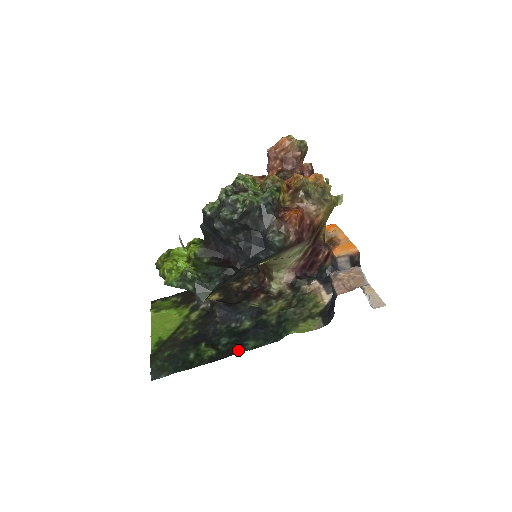
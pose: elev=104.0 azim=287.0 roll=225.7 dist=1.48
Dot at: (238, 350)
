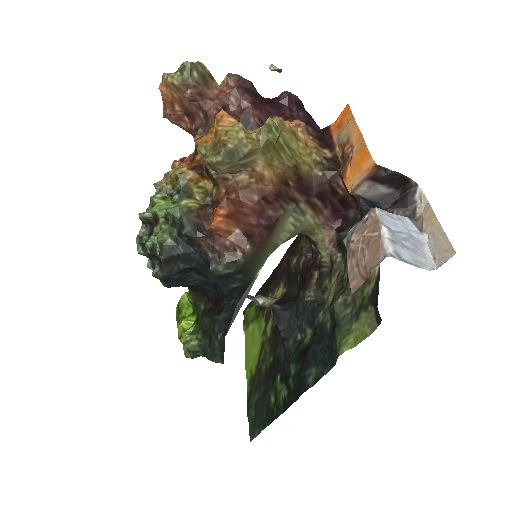
Dot at: (301, 389)
